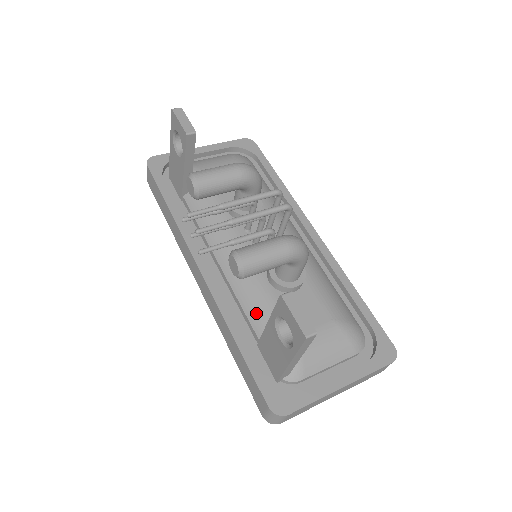
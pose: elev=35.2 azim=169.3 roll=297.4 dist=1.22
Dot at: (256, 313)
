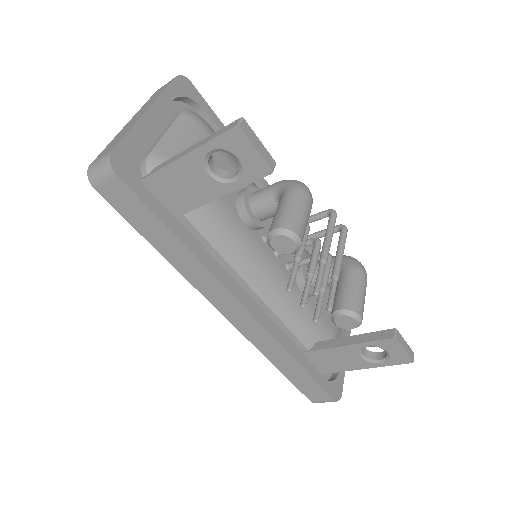
Dot at: (303, 328)
